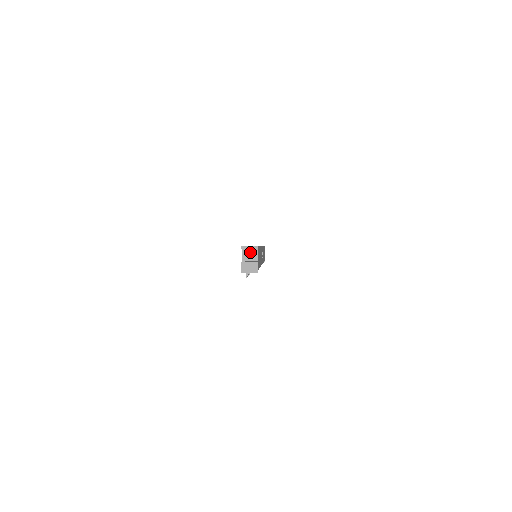
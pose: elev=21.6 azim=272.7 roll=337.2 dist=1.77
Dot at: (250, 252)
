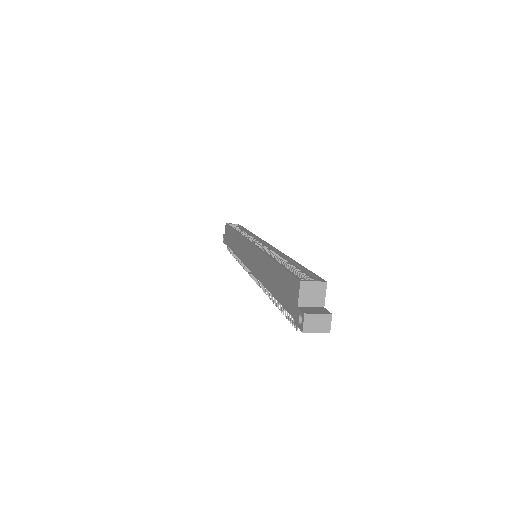
Dot at: (313, 291)
